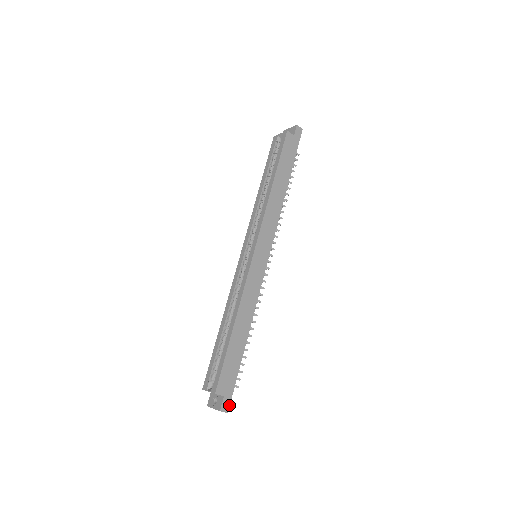
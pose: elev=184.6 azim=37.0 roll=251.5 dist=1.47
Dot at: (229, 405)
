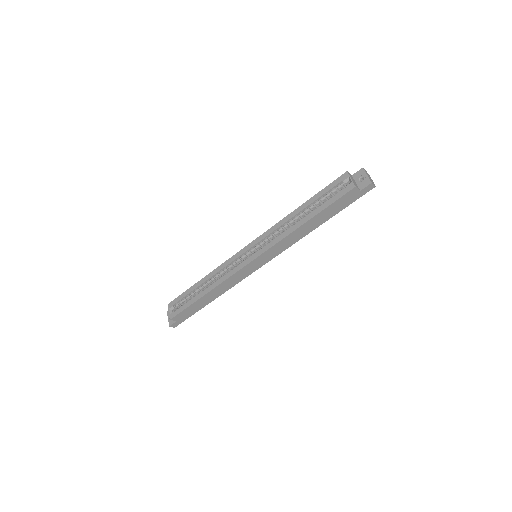
Dot at: occluded
